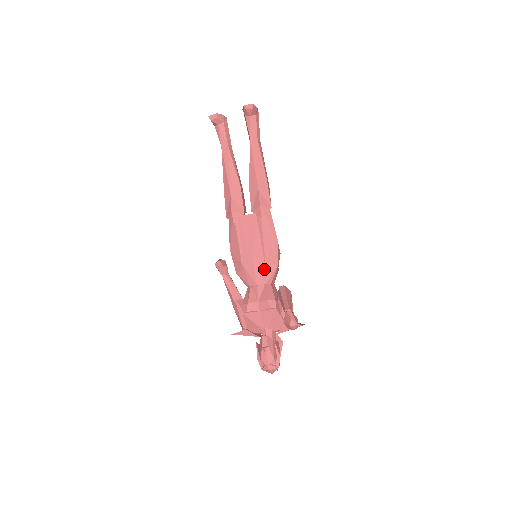
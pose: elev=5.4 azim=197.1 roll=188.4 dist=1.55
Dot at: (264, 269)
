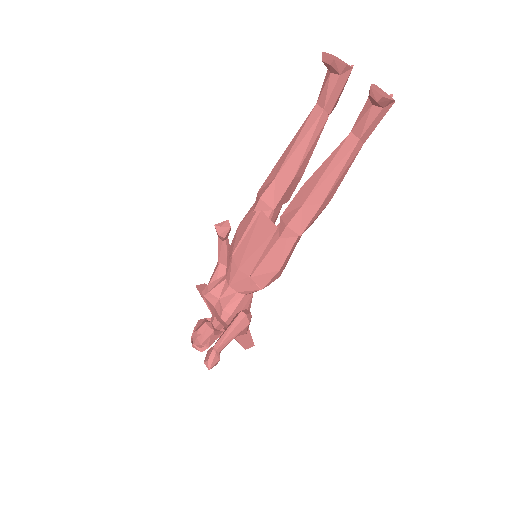
Dot at: (245, 281)
